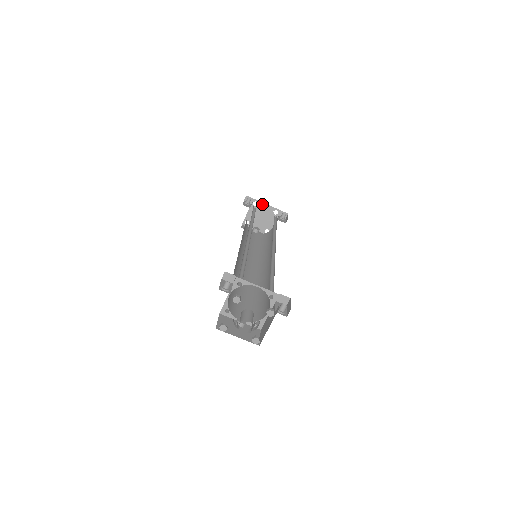
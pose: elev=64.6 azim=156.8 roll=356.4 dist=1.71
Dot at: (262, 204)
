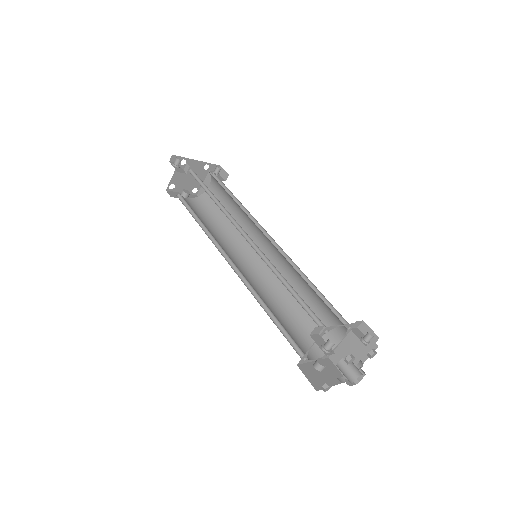
Dot at: (191, 161)
